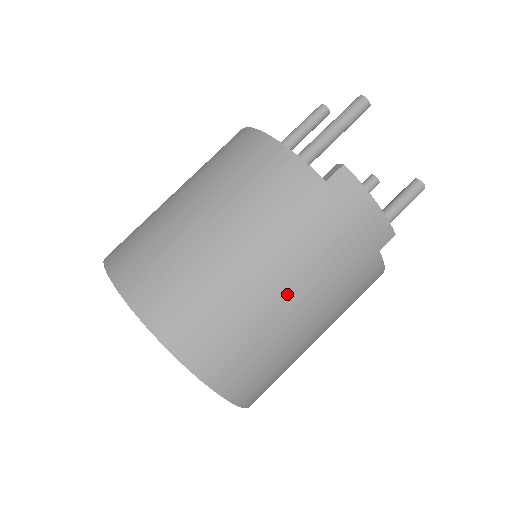
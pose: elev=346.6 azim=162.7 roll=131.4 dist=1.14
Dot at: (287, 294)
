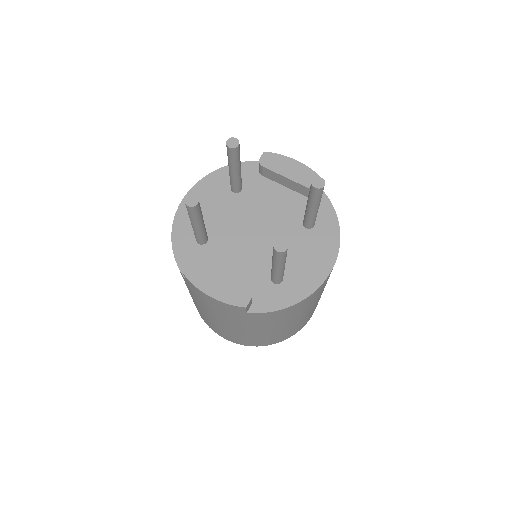
Dot at: (220, 322)
